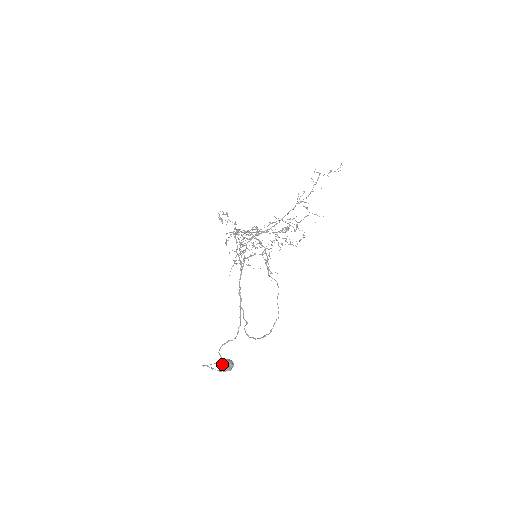
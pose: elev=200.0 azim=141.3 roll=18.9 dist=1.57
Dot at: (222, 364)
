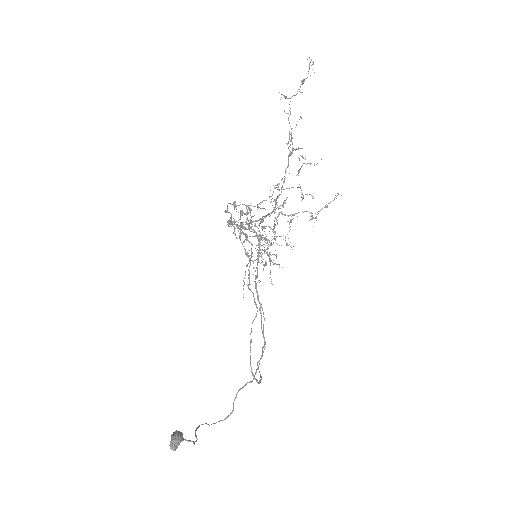
Dot at: occluded
